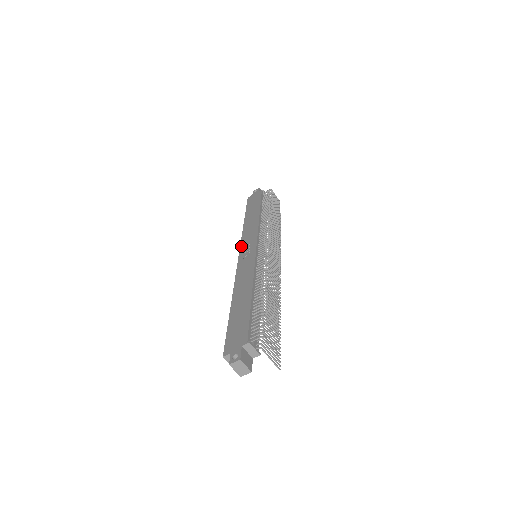
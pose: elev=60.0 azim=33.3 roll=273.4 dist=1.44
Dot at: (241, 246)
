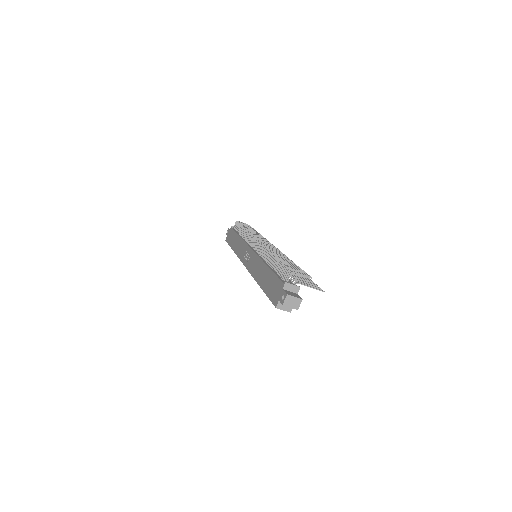
Dot at: (241, 260)
